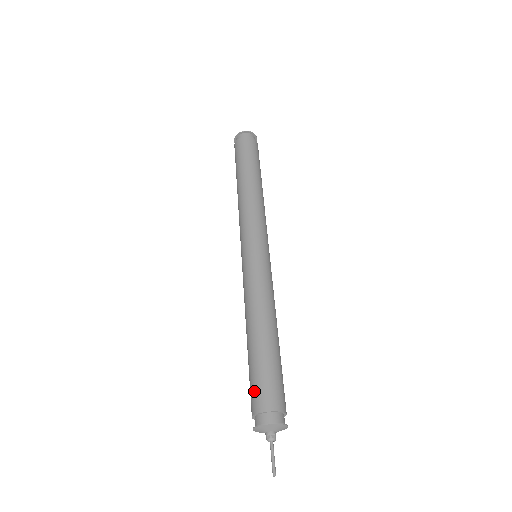
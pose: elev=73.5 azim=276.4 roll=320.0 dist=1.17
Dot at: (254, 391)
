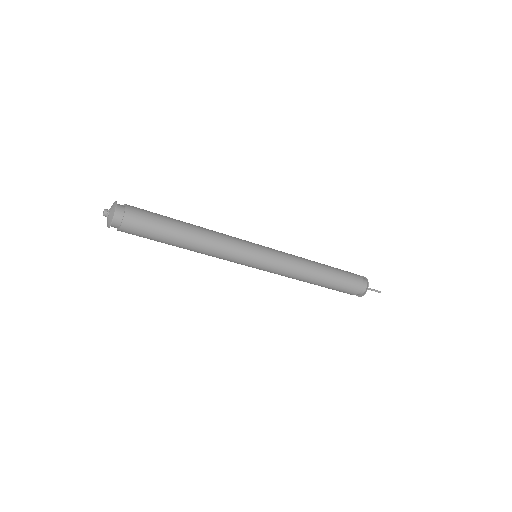
Dot at: occluded
